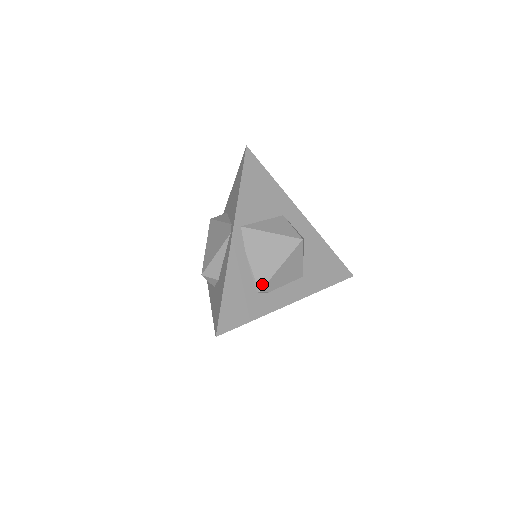
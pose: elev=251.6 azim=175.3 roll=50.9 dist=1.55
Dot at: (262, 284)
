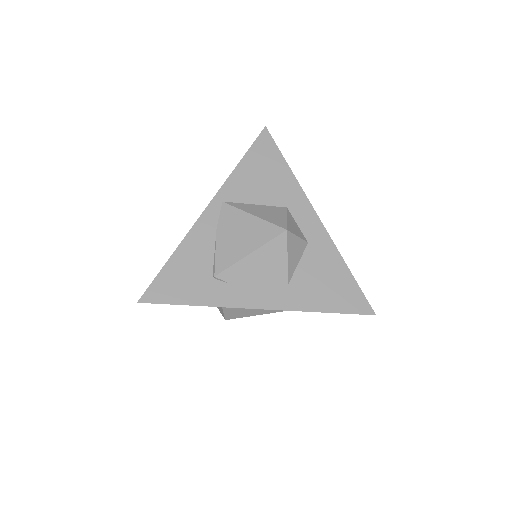
Dot at: (221, 268)
